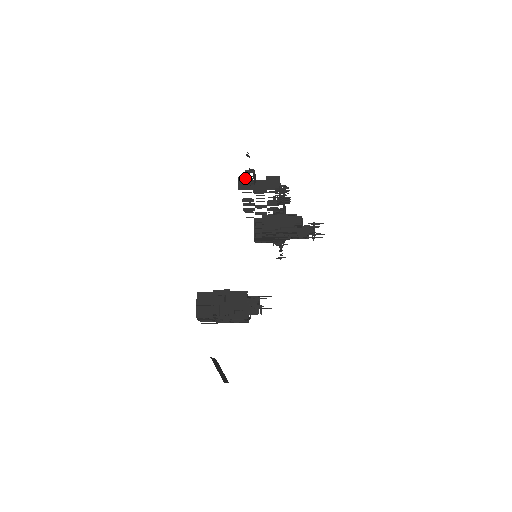
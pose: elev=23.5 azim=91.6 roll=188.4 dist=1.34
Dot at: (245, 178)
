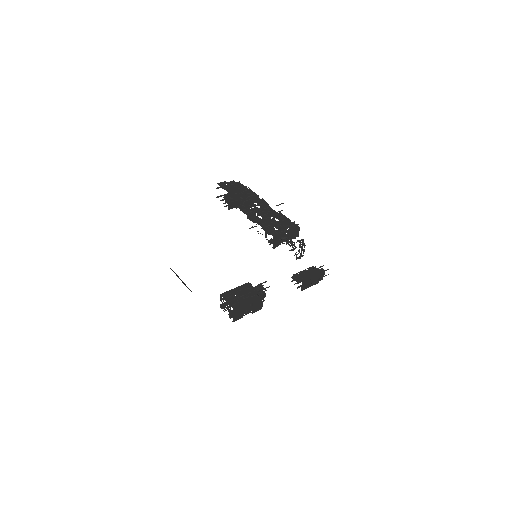
Dot at: (278, 236)
